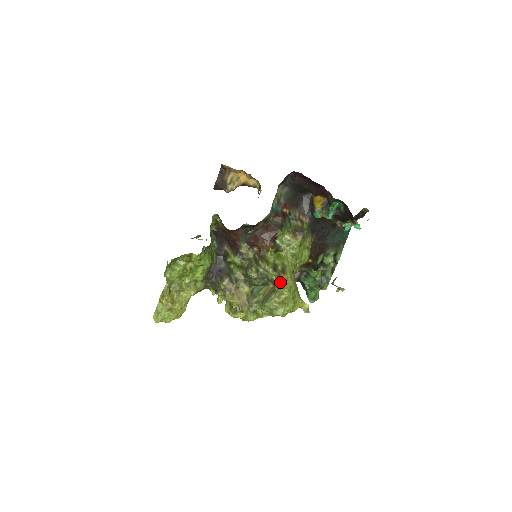
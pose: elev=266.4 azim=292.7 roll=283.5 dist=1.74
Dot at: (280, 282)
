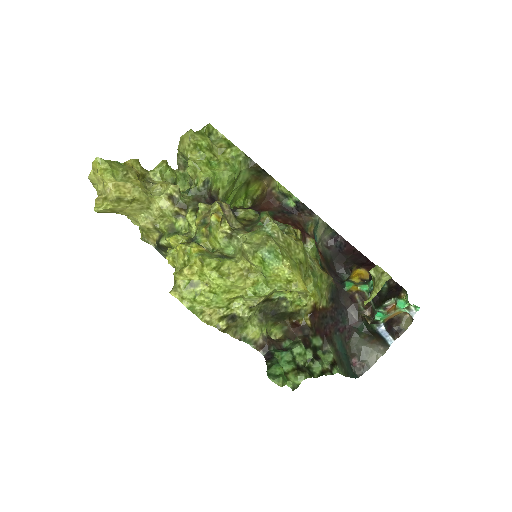
Dot at: (297, 239)
